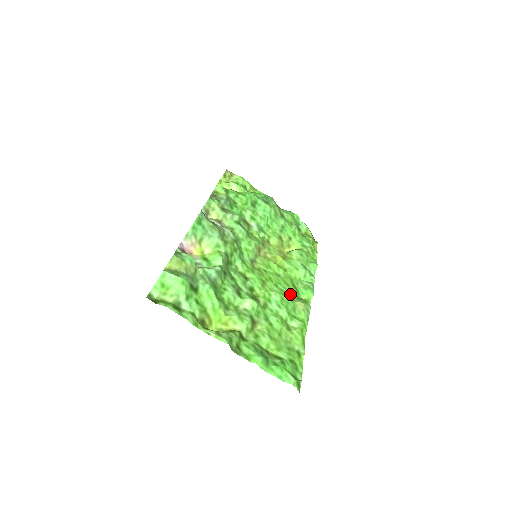
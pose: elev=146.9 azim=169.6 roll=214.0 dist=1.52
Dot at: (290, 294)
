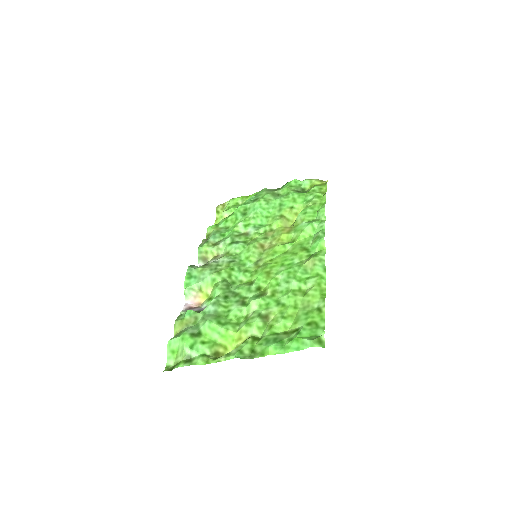
Dot at: (299, 261)
